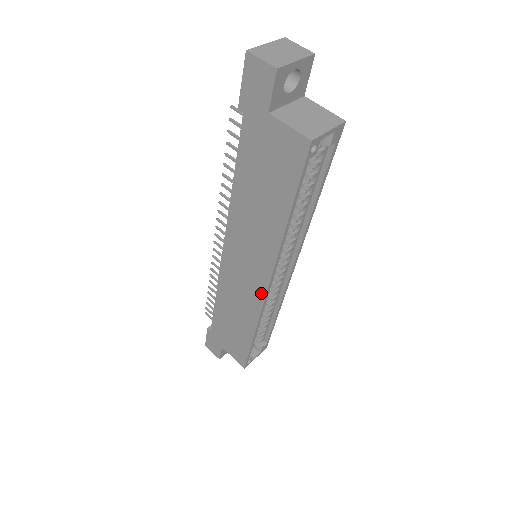
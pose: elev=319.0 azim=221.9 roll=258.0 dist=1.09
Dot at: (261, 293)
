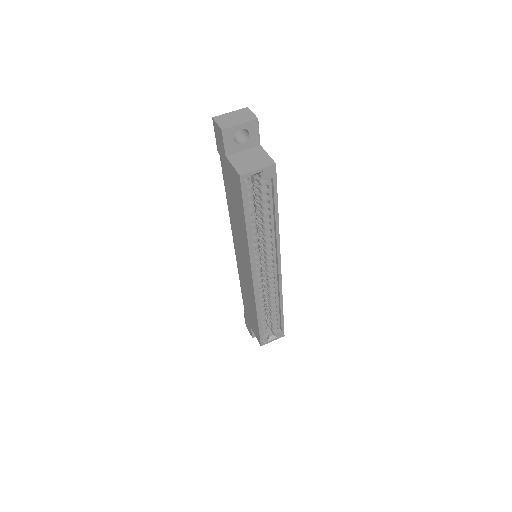
Dot at: (251, 283)
